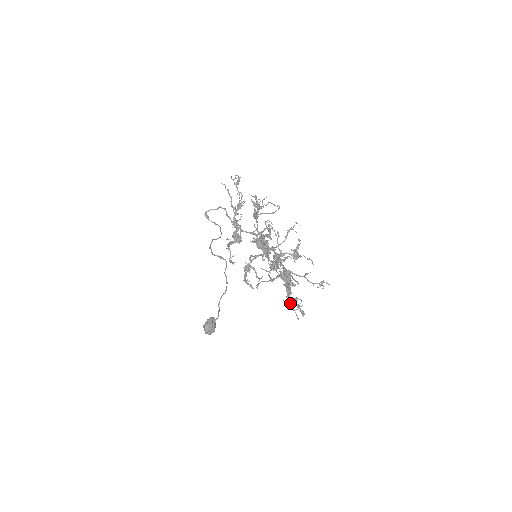
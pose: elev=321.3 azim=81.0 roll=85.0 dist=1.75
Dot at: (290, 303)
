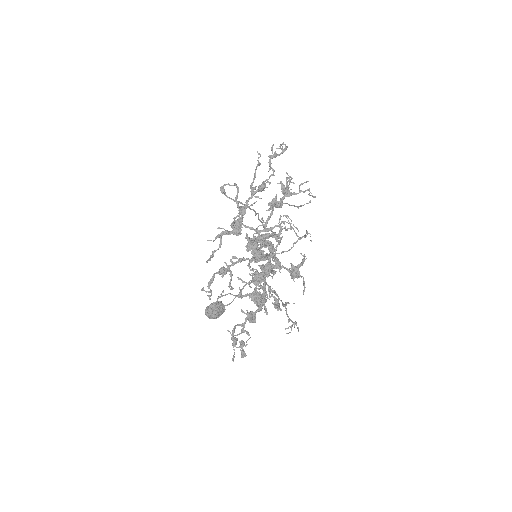
Dot at: (233, 336)
